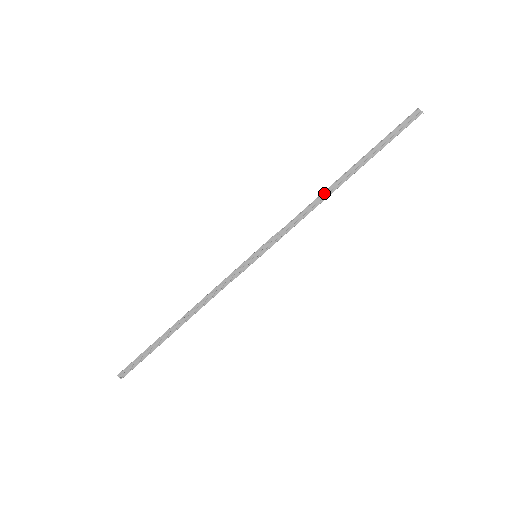
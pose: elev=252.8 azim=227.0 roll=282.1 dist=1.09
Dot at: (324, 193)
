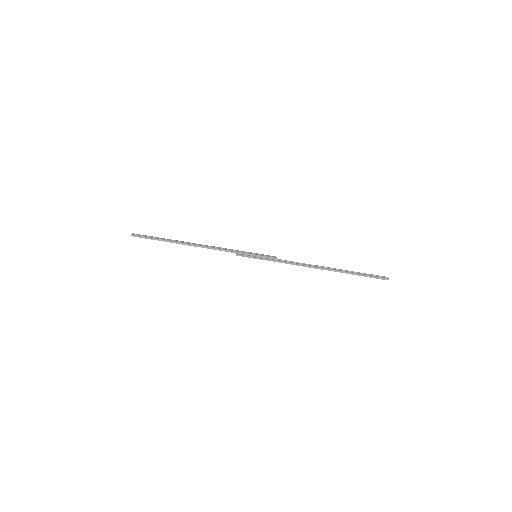
Dot at: (314, 266)
